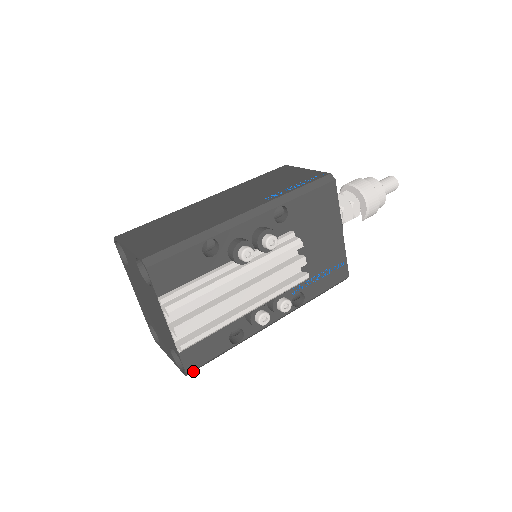
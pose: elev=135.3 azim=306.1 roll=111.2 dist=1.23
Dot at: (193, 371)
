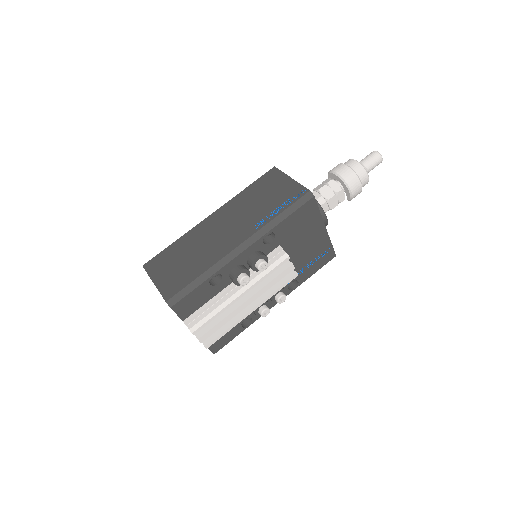
Dot at: occluded
